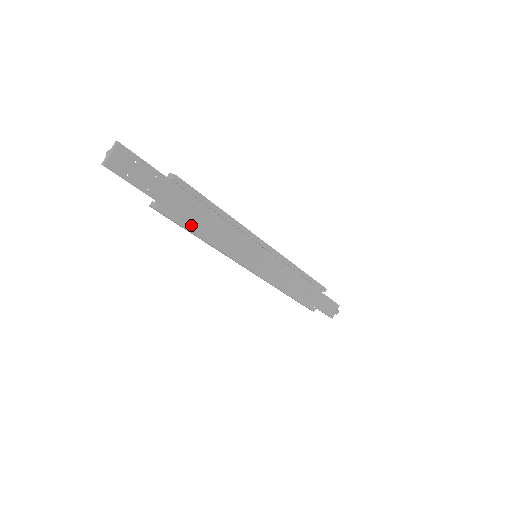
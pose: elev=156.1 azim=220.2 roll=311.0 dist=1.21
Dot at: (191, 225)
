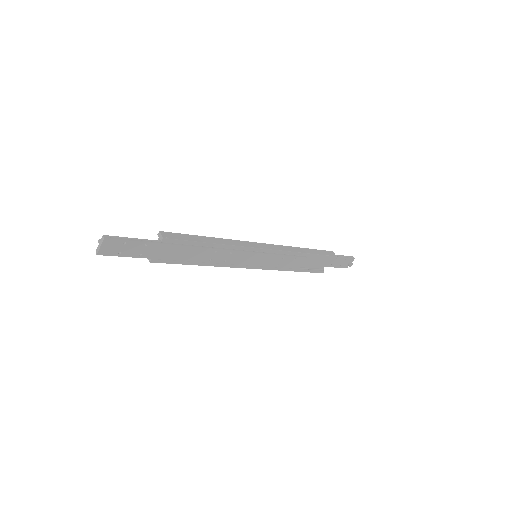
Dot at: (187, 258)
